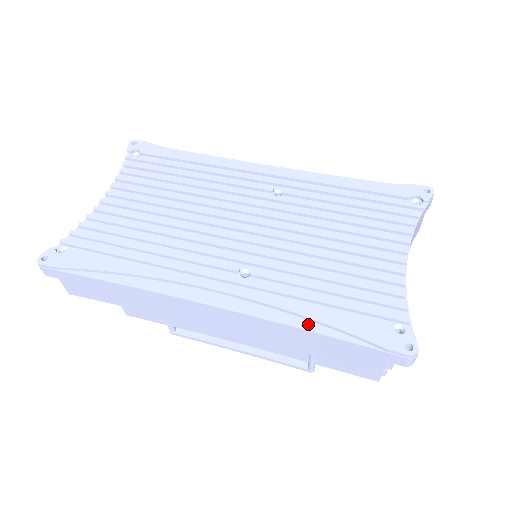
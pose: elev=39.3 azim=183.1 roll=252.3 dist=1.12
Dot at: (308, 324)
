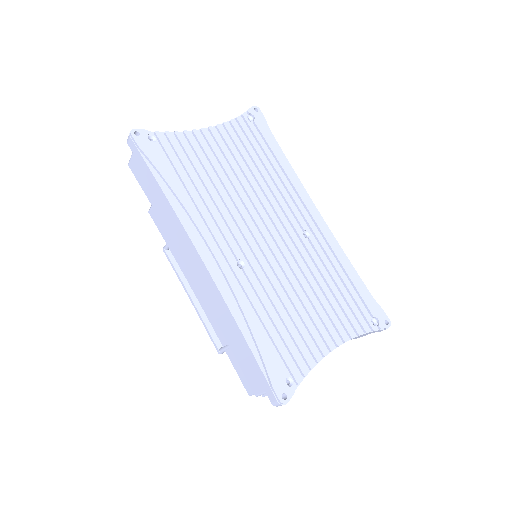
Dot at: (246, 329)
